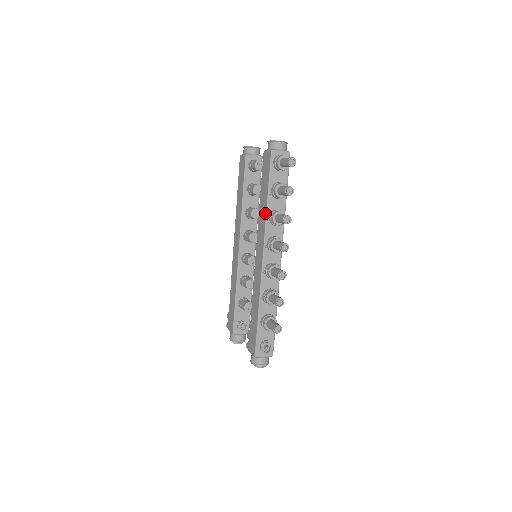
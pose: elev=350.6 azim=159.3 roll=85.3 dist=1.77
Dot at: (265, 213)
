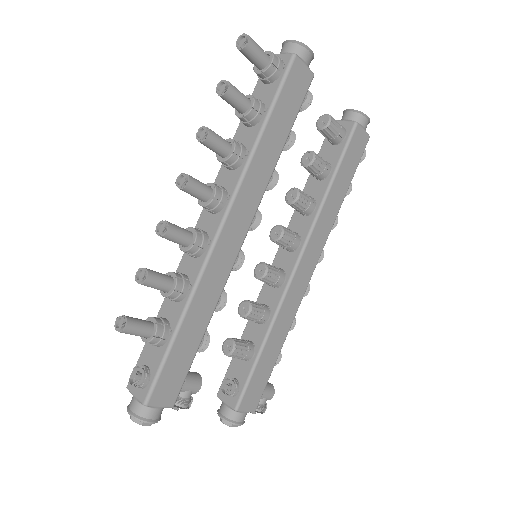
Dot at: occluded
